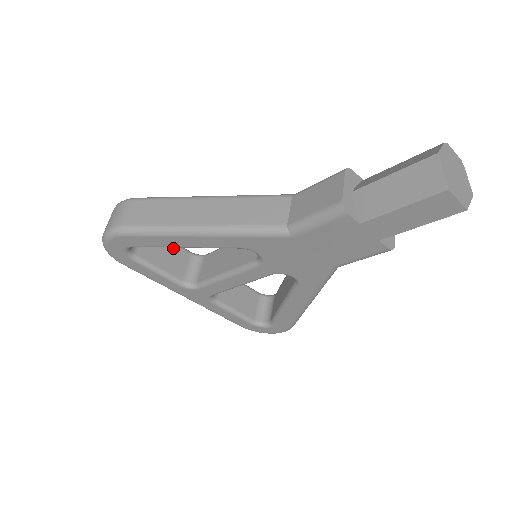
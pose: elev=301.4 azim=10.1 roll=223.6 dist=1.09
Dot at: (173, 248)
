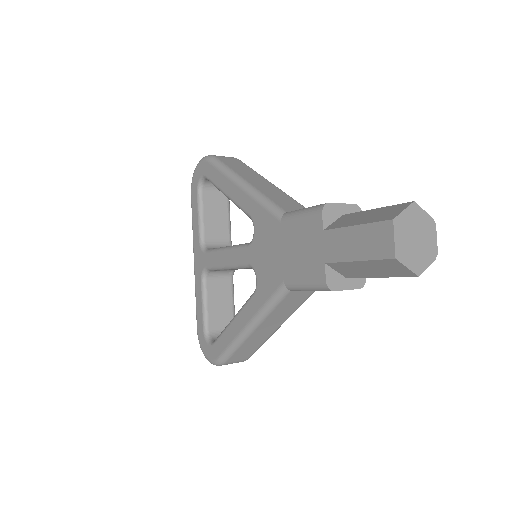
Dot at: (225, 222)
